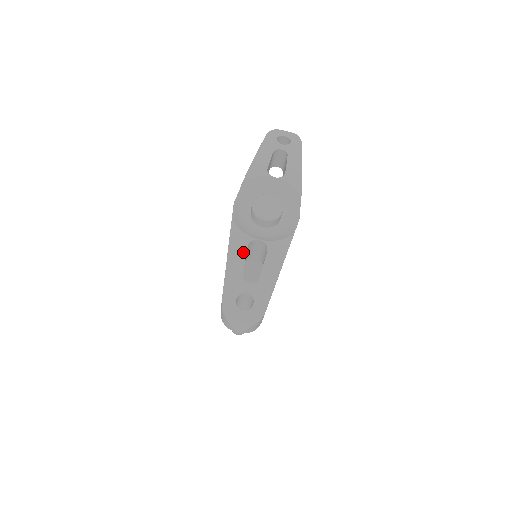
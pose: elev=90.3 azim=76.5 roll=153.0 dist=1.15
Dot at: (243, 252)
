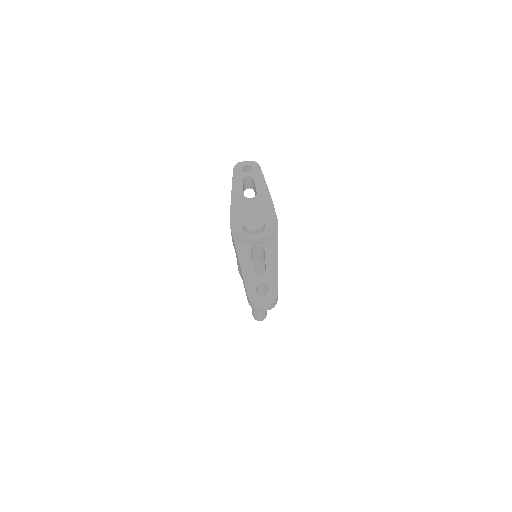
Dot at: (249, 257)
